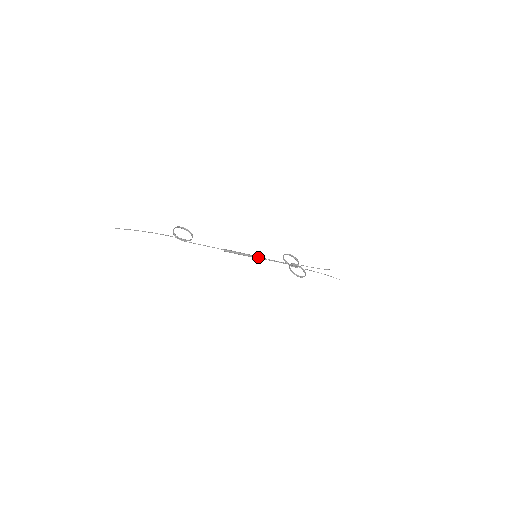
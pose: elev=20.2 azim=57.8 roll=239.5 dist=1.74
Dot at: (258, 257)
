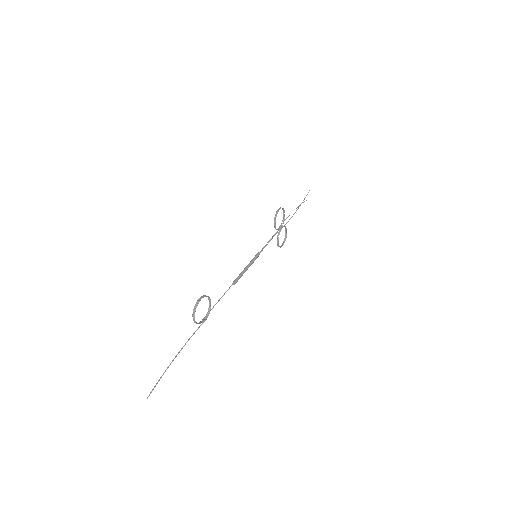
Dot at: occluded
